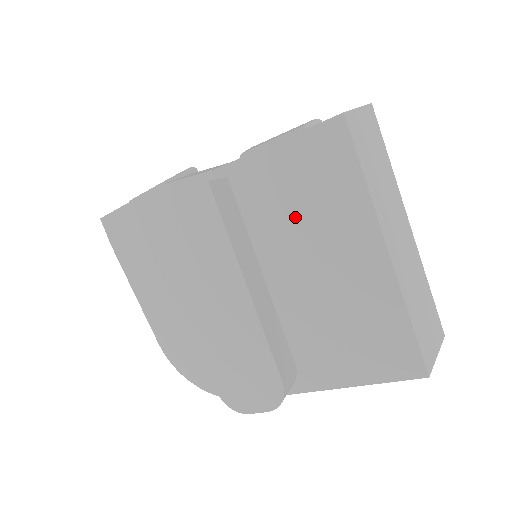
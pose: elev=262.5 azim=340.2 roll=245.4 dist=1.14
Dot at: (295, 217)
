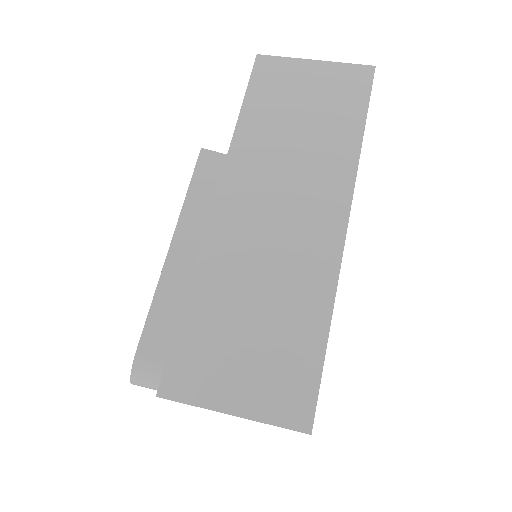
Dot at: occluded
